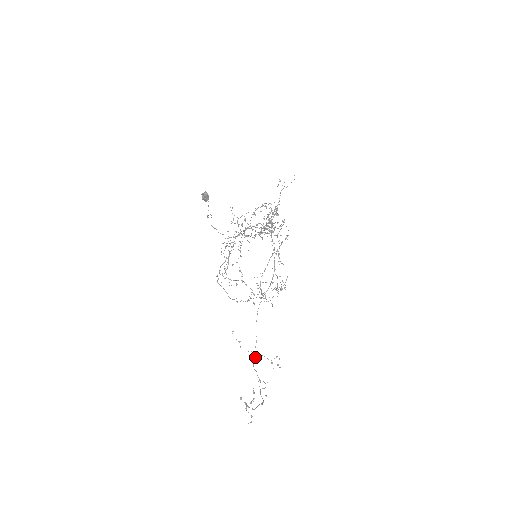
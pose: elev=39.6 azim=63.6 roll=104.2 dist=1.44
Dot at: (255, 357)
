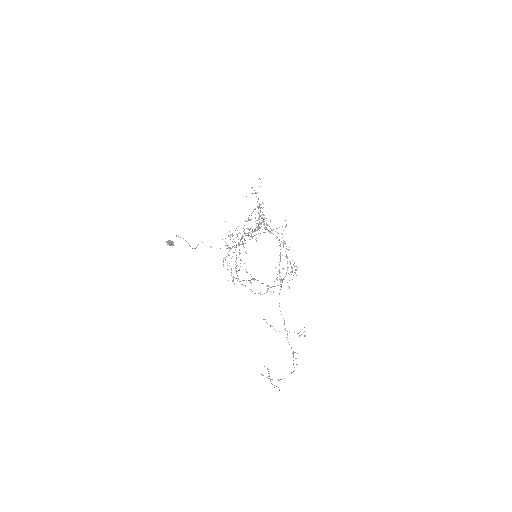
Dot at: (287, 334)
